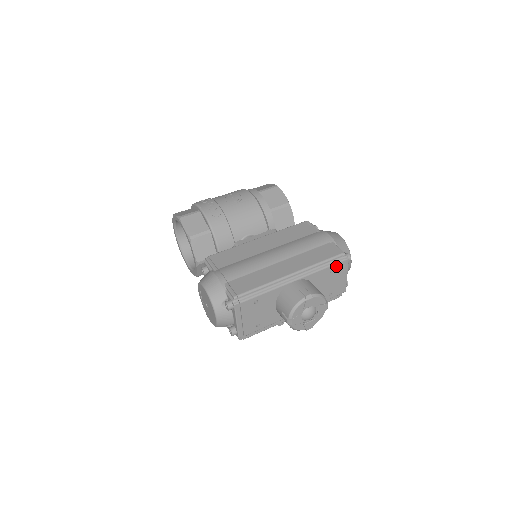
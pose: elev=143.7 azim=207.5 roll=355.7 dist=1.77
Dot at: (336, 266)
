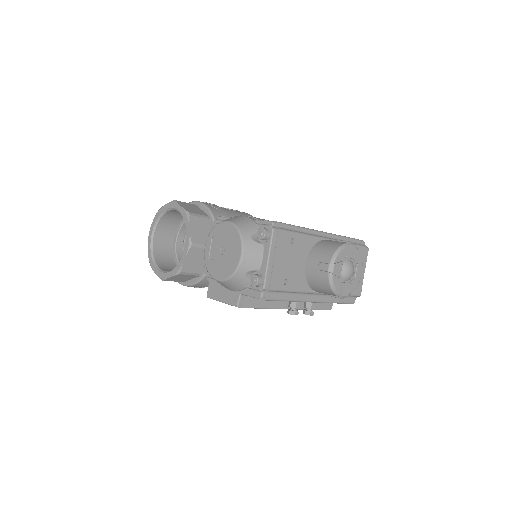
Dot at: (359, 249)
